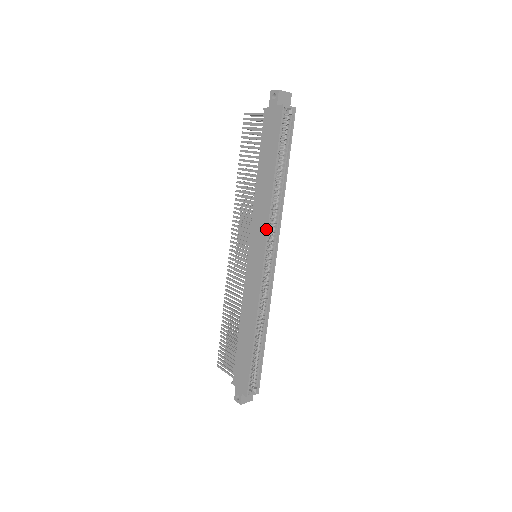
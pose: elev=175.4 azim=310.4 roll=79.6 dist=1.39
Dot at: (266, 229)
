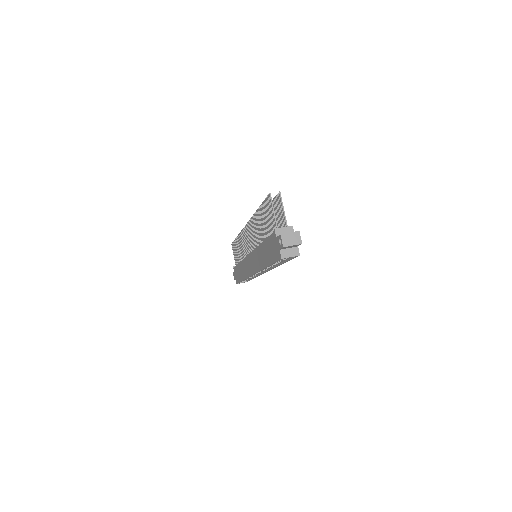
Dot at: (257, 271)
